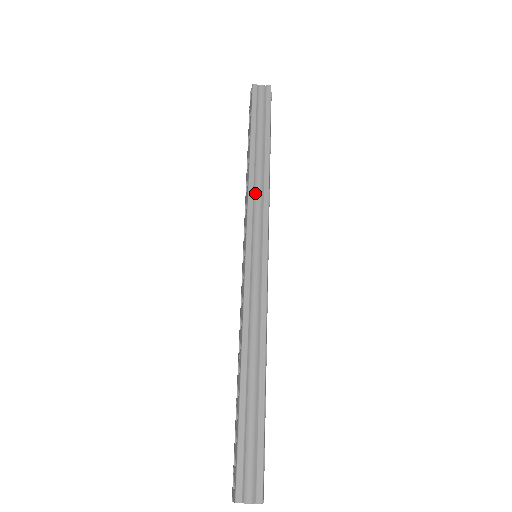
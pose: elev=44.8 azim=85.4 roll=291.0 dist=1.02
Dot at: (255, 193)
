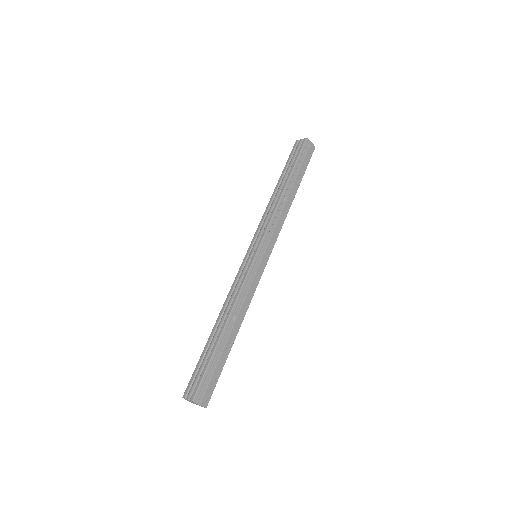
Dot at: (267, 214)
